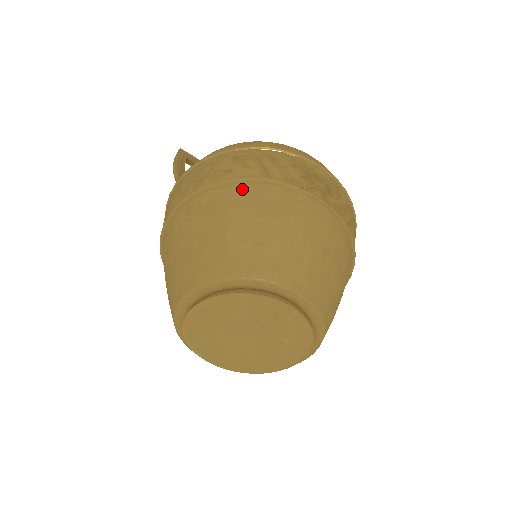
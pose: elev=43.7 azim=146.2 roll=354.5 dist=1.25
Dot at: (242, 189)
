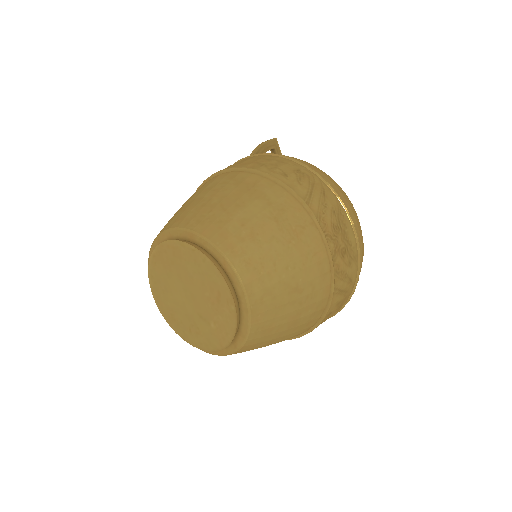
Dot at: (280, 193)
